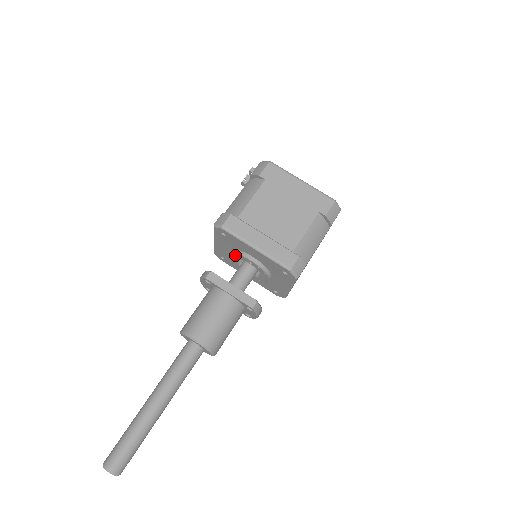
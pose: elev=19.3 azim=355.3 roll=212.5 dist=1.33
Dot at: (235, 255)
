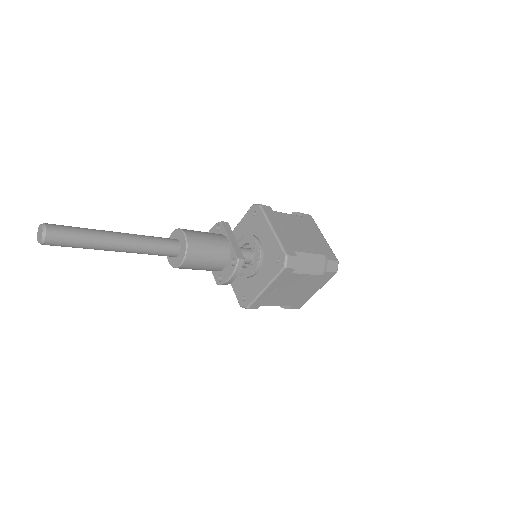
Dot at: (247, 237)
